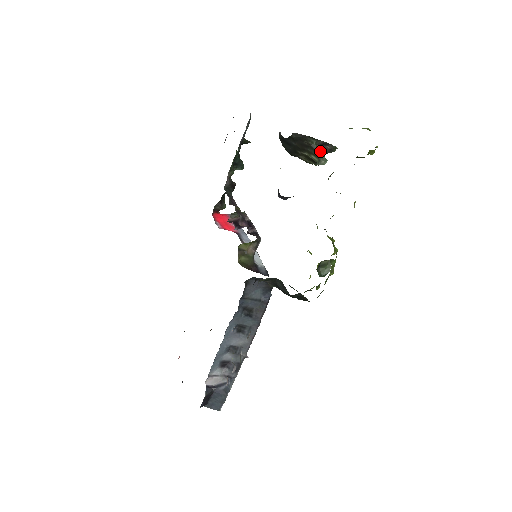
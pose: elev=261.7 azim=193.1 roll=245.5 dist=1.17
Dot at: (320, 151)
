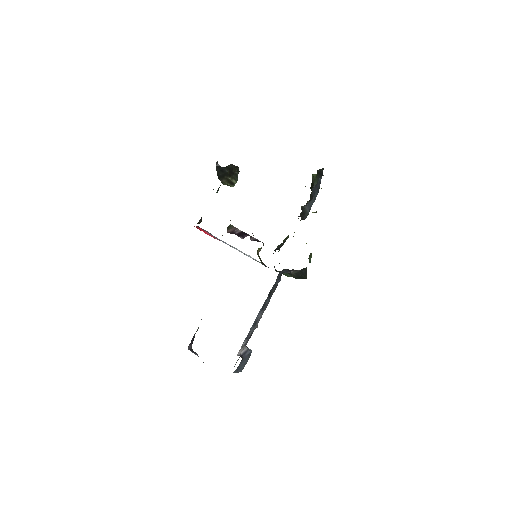
Dot at: occluded
